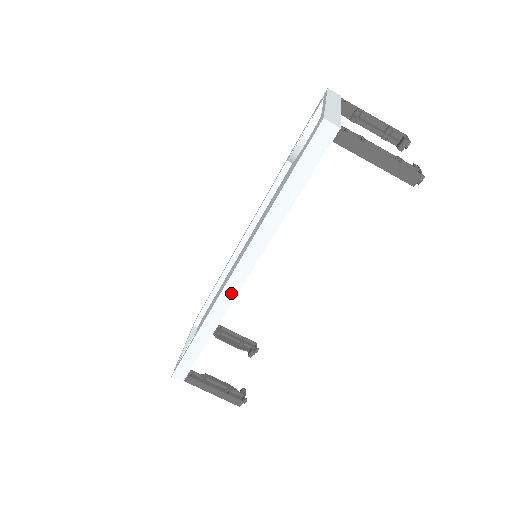
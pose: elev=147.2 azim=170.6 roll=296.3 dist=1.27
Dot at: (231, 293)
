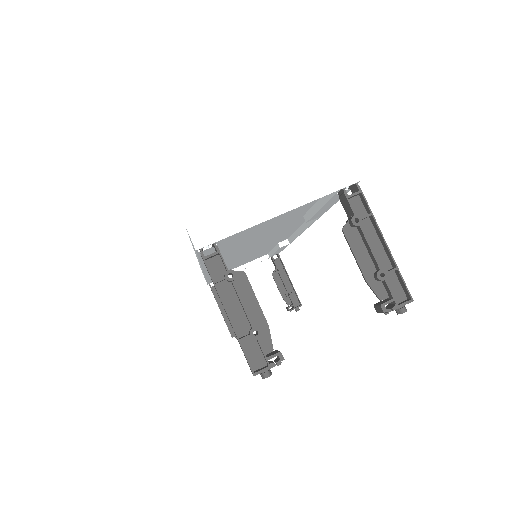
Dot at: occluded
